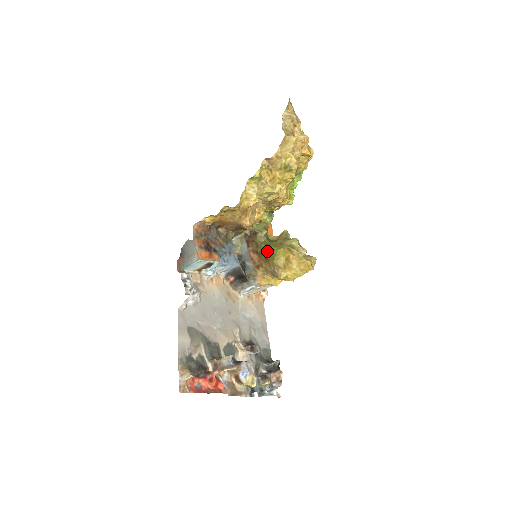
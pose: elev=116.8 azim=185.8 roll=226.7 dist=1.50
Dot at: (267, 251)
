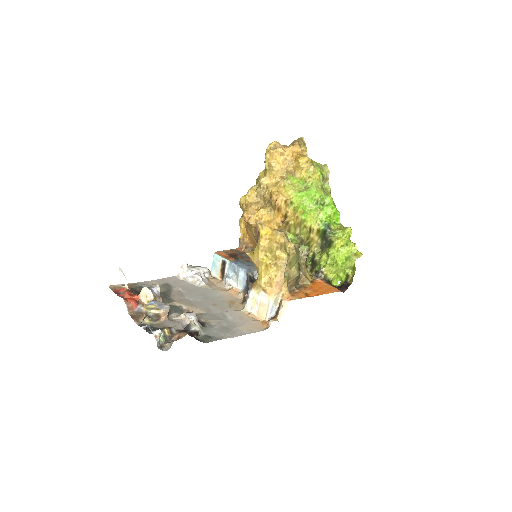
Dot at: occluded
